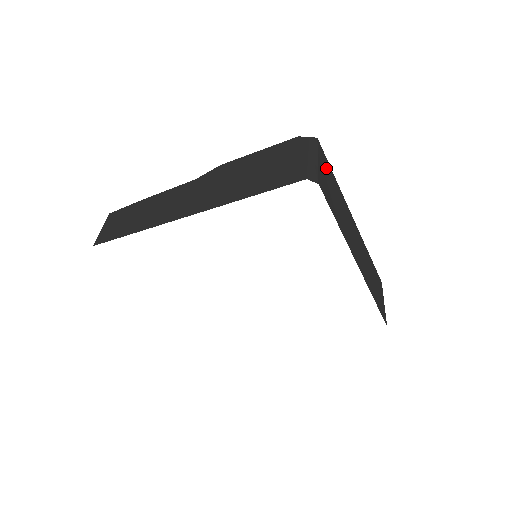
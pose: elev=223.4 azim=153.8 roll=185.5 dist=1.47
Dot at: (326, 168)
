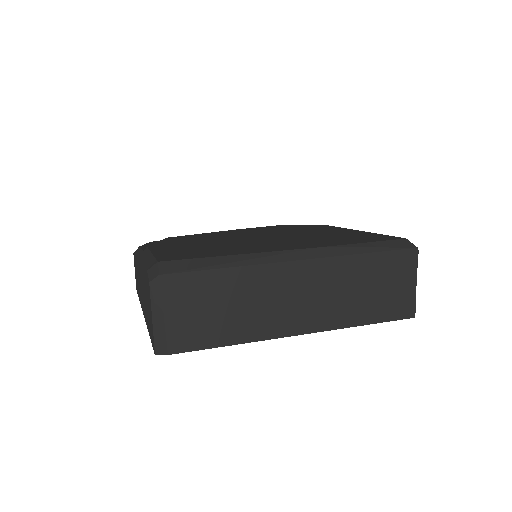
Dot at: (192, 293)
